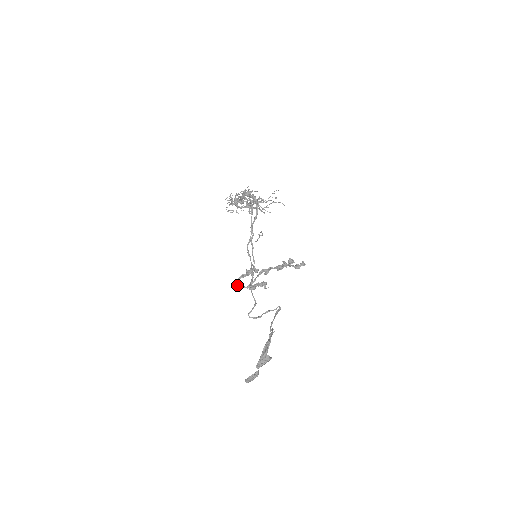
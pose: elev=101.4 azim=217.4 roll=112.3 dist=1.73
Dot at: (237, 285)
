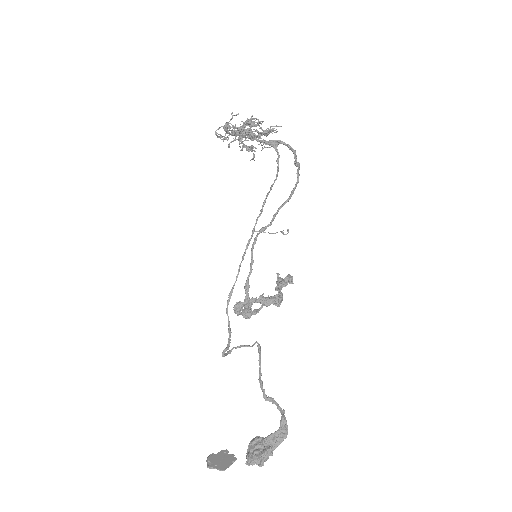
Dot at: (238, 311)
